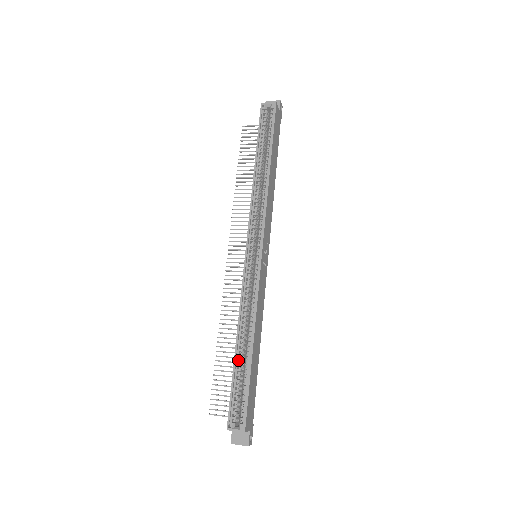
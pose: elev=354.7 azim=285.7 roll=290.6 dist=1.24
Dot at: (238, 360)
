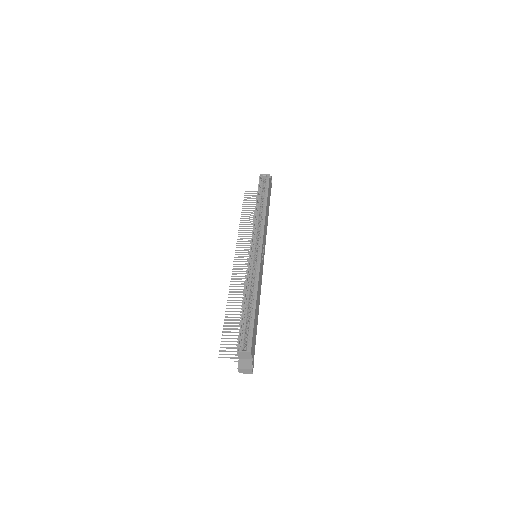
Dot at: (245, 310)
